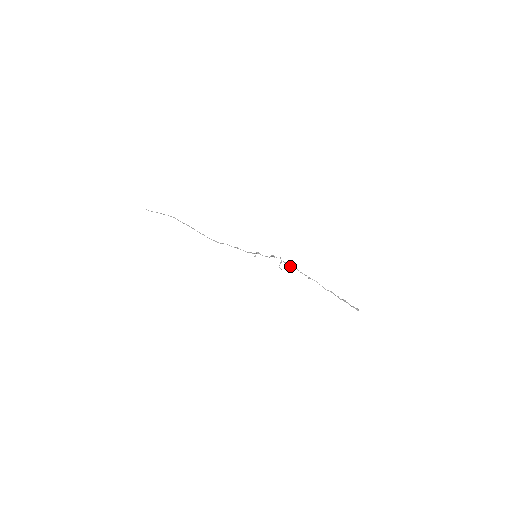
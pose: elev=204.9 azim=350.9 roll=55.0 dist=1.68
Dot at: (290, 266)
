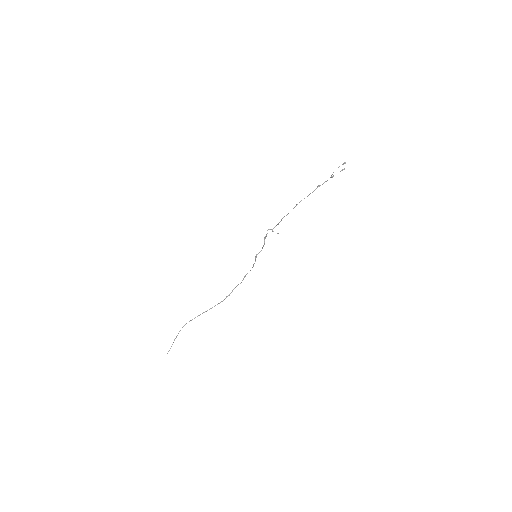
Dot at: (279, 222)
